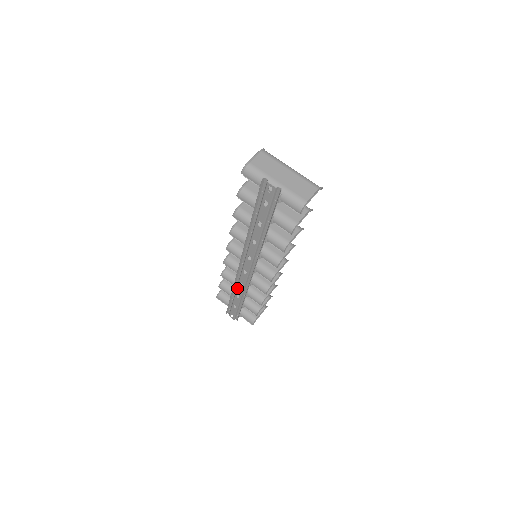
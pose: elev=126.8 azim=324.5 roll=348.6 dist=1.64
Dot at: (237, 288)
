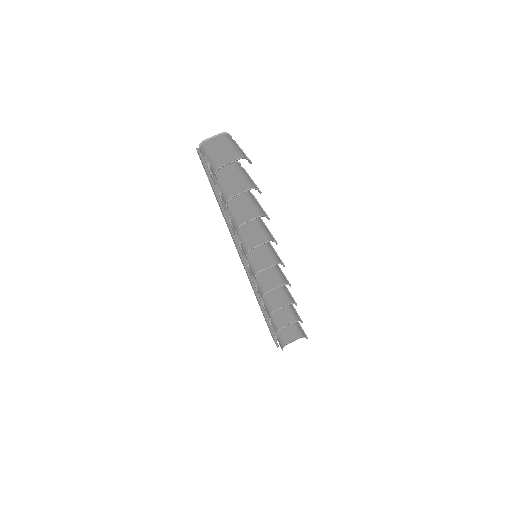
Dot at: occluded
